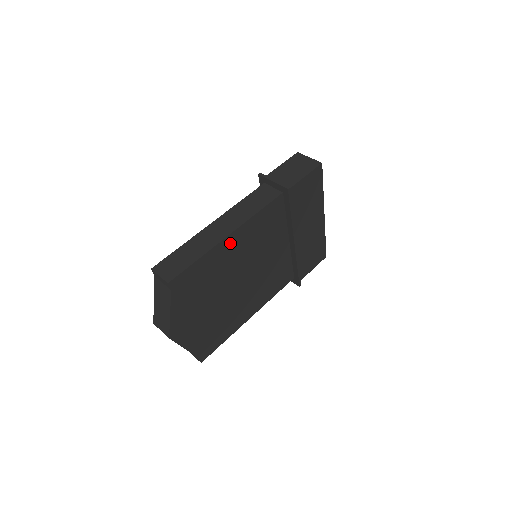
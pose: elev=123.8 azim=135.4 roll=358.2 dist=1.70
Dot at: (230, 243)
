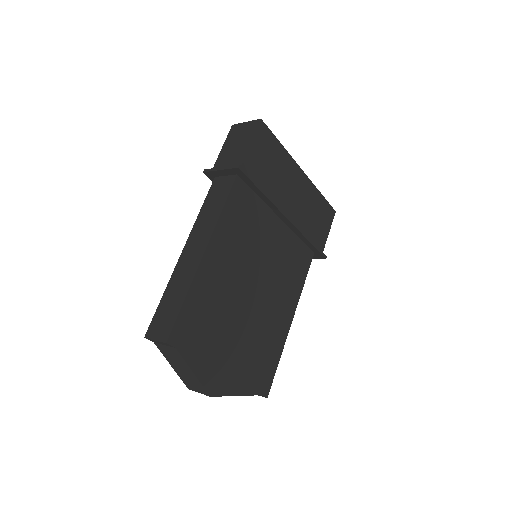
Dot at: (212, 261)
